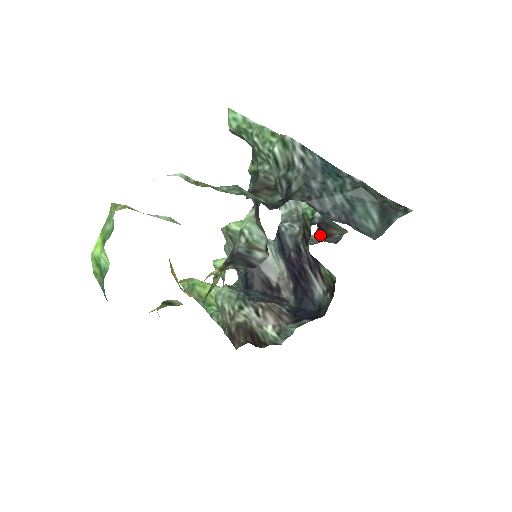
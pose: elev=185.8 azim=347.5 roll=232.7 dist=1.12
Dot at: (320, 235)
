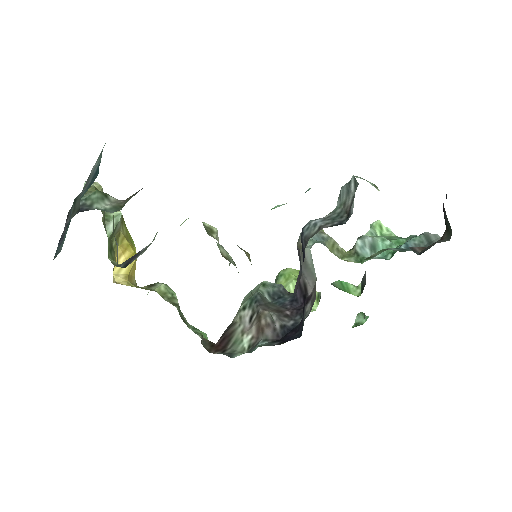
Dot at: occluded
